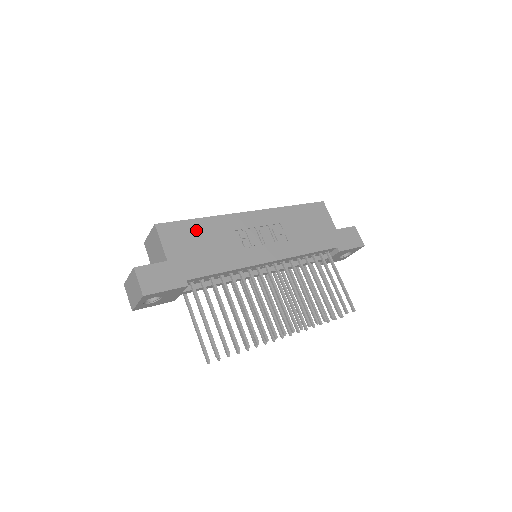
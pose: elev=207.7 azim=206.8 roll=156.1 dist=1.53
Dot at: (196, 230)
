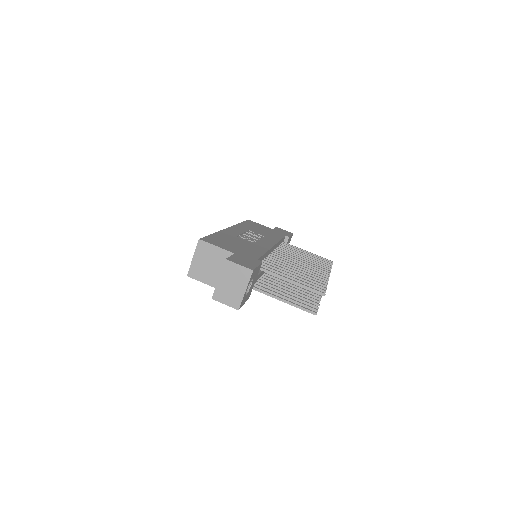
Dot at: (222, 238)
